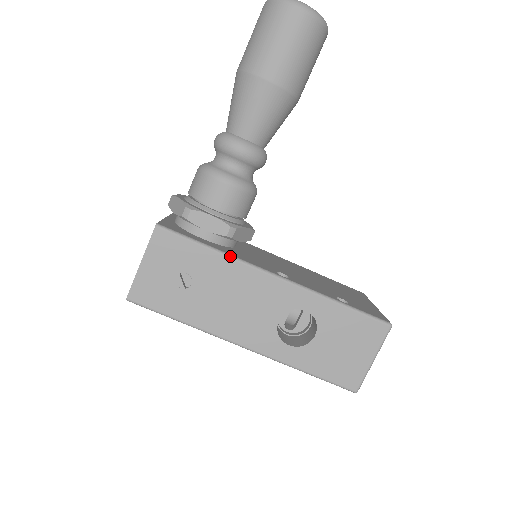
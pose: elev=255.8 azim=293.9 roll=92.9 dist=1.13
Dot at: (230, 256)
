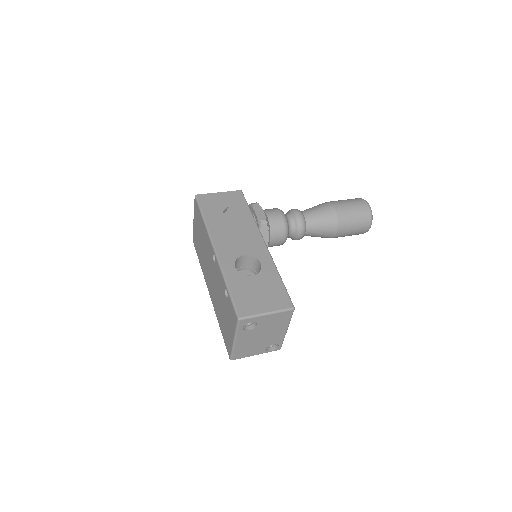
Dot at: occluded
